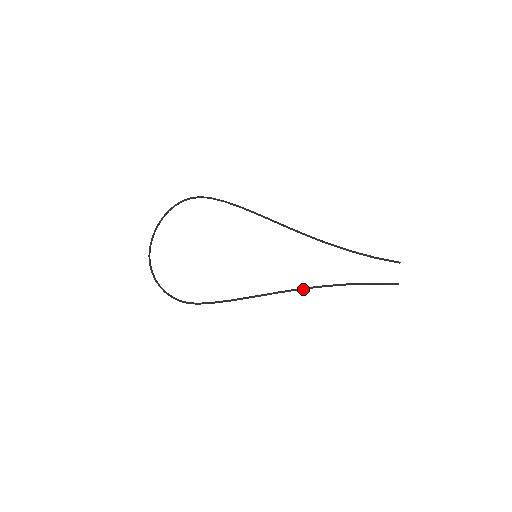
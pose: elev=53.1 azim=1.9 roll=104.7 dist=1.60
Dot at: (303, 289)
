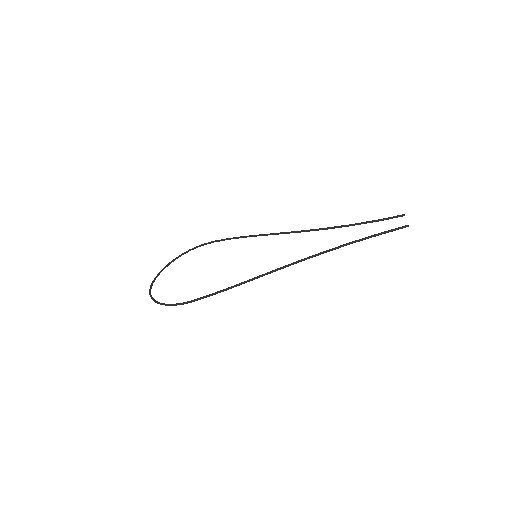
Dot at: (305, 259)
